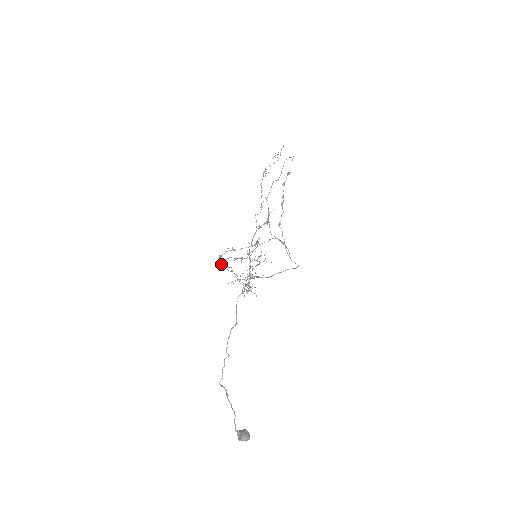
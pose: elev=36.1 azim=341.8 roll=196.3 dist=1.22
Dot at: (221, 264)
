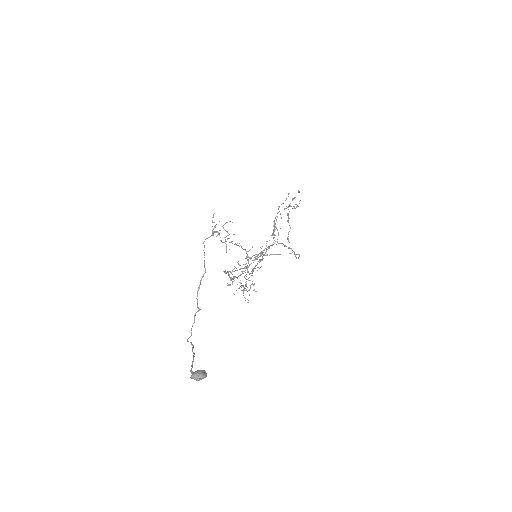
Dot at: (229, 284)
